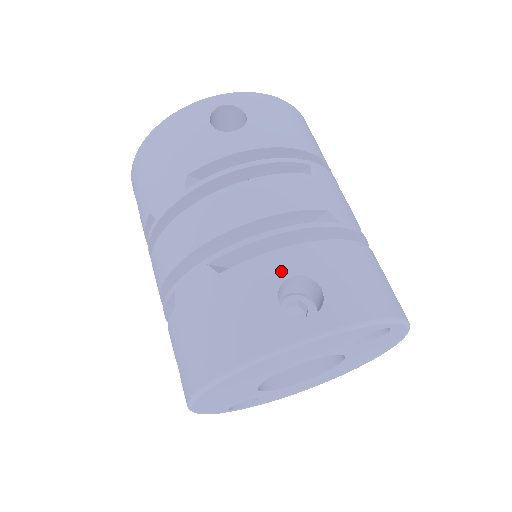
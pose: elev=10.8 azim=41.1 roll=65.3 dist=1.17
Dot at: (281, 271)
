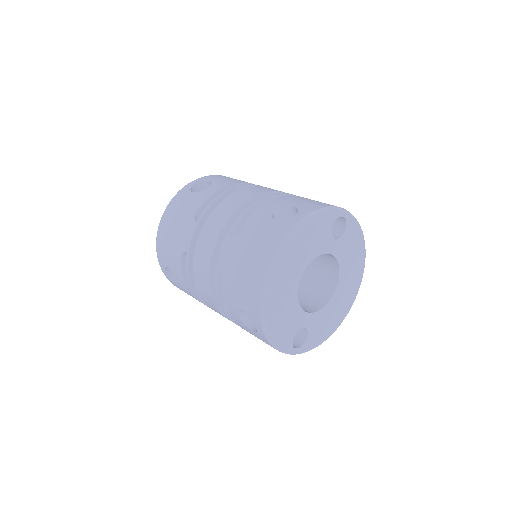
Dot at: (268, 211)
